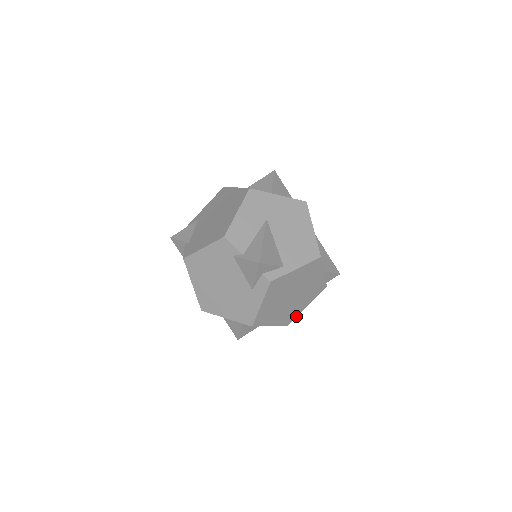
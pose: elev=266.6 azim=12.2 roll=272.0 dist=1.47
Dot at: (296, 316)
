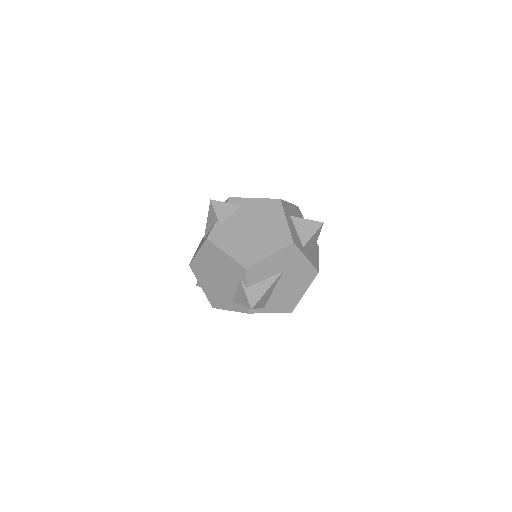
Dot at: occluded
